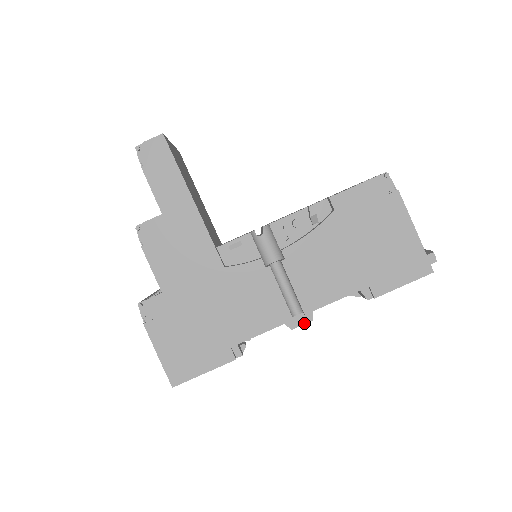
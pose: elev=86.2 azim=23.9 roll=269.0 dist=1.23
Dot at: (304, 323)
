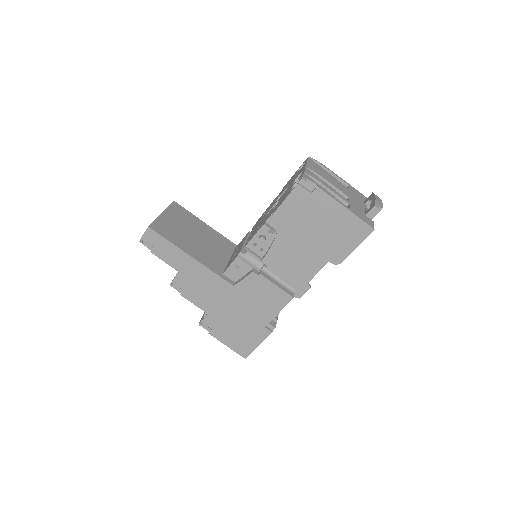
Dot at: (305, 291)
